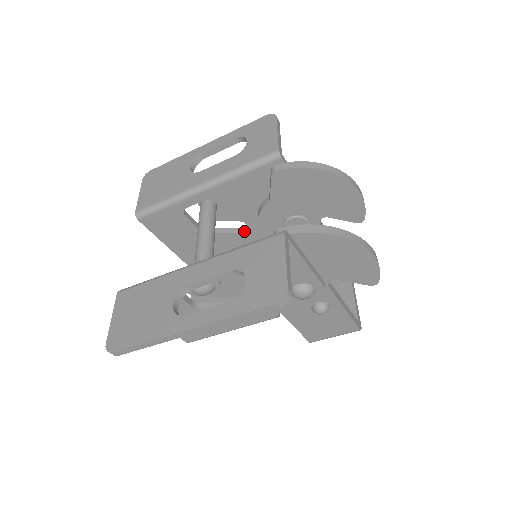
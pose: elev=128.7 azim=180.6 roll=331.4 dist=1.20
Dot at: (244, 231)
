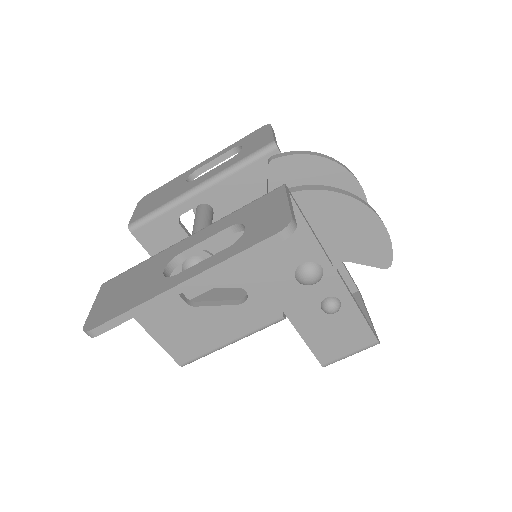
Dot at: occluded
